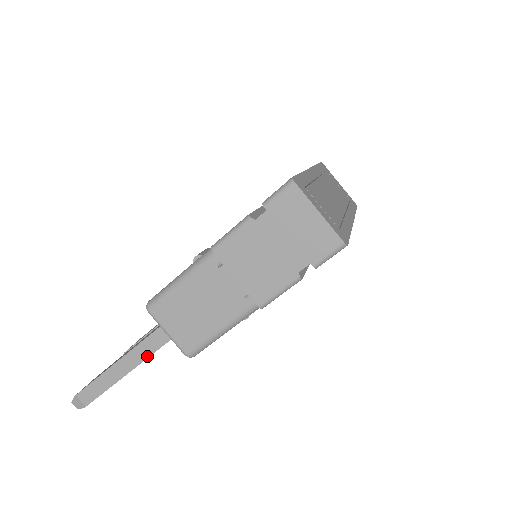
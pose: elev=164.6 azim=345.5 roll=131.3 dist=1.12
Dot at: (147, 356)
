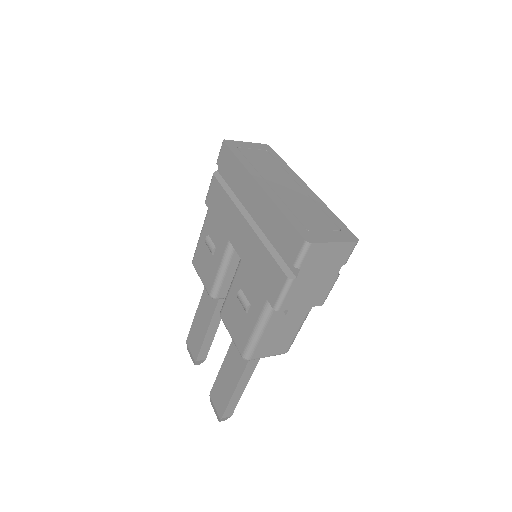
Dot at: (253, 370)
